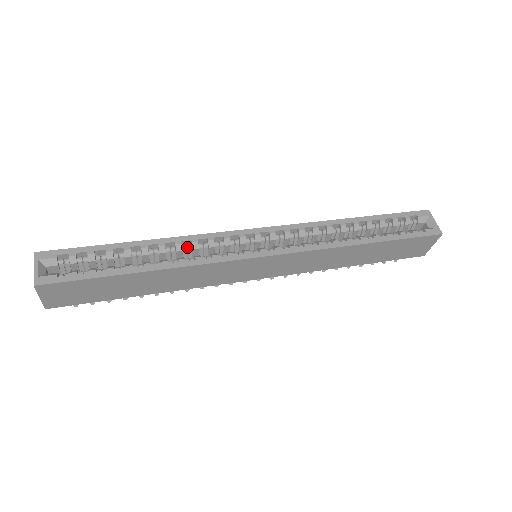
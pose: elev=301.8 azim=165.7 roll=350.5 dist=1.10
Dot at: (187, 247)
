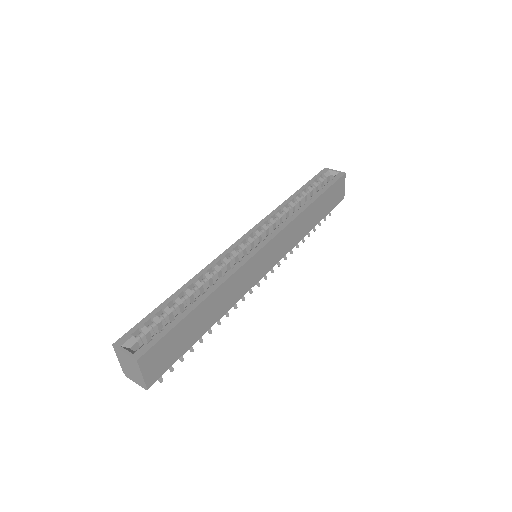
Dot at: (211, 275)
